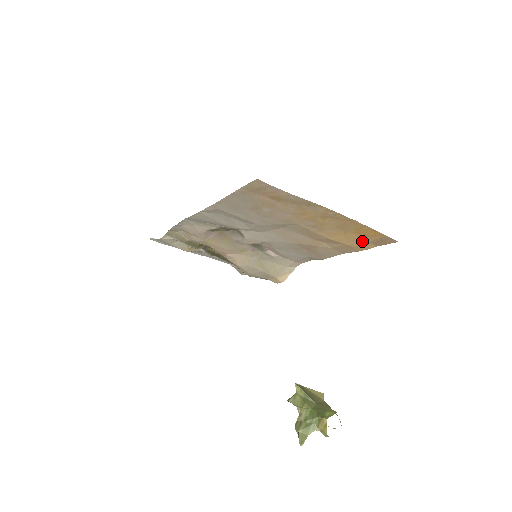
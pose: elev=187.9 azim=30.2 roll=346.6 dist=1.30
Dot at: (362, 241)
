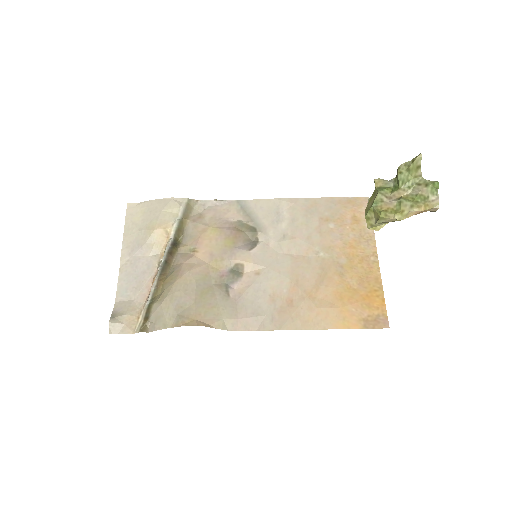
Dot at: (358, 311)
